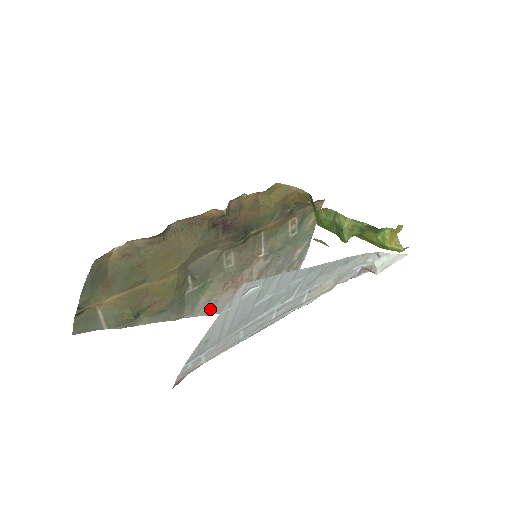
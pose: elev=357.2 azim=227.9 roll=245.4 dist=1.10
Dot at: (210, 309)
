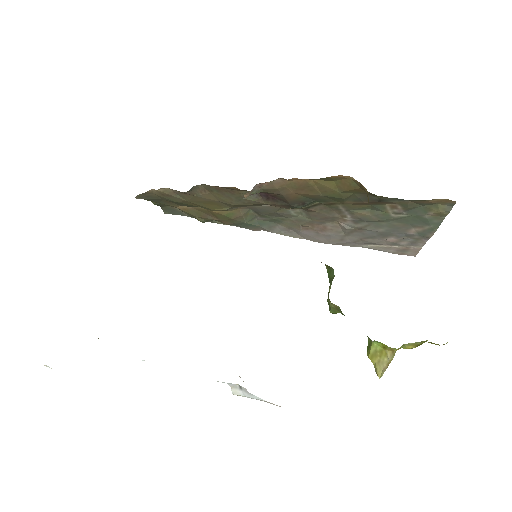
Dot at: (292, 234)
